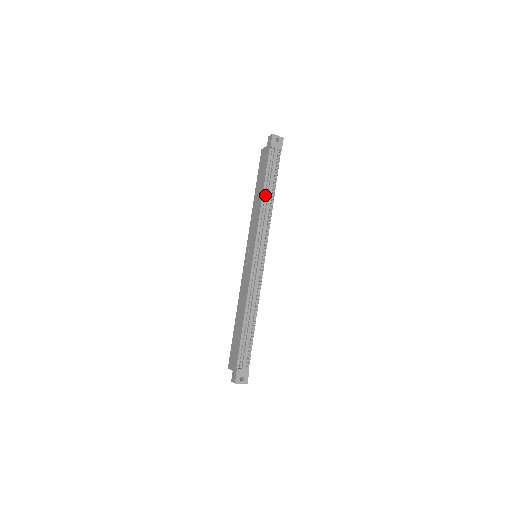
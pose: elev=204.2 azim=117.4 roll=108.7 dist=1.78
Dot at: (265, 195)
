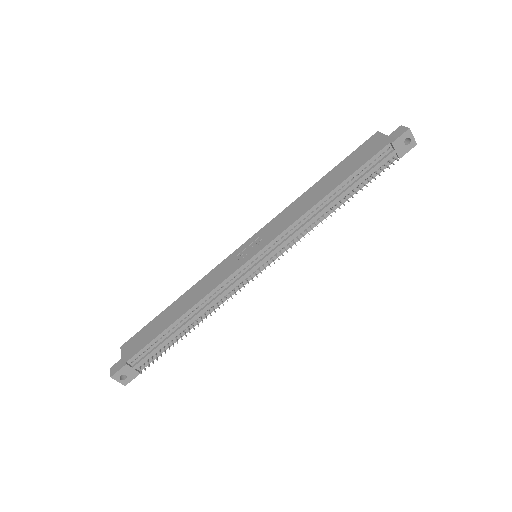
Dot at: (330, 197)
